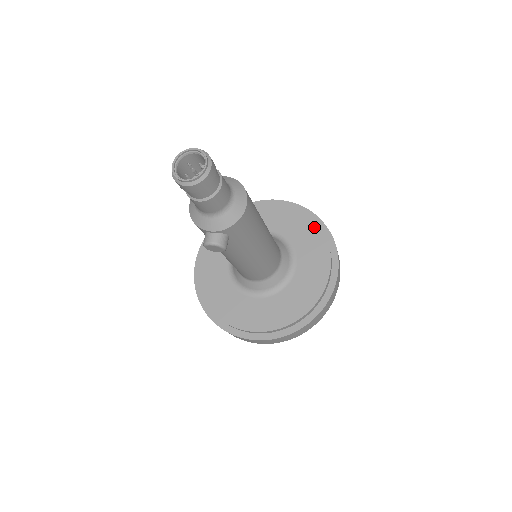
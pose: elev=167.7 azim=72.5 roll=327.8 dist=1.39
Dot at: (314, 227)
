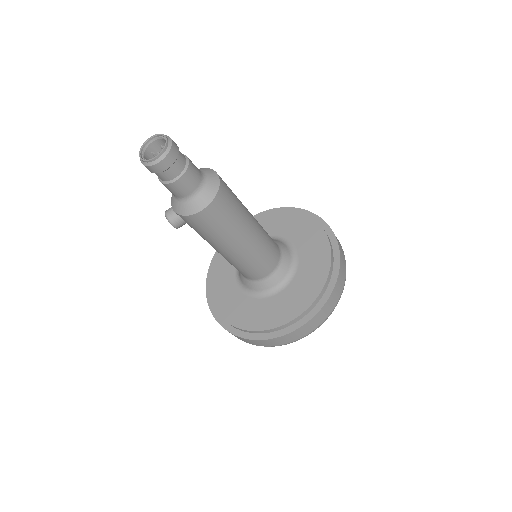
Dot at: (322, 278)
